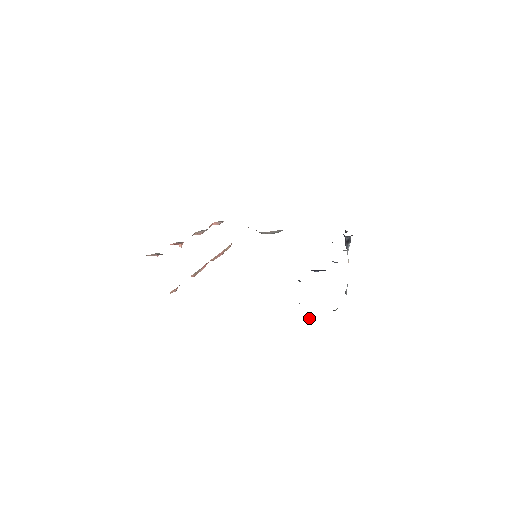
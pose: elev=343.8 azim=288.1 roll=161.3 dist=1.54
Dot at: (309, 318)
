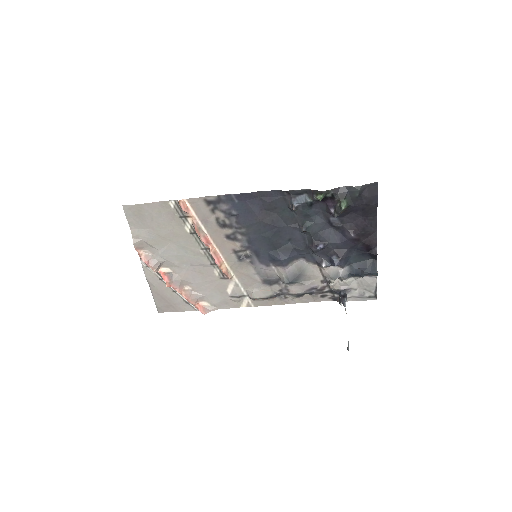
Dot at: (319, 198)
